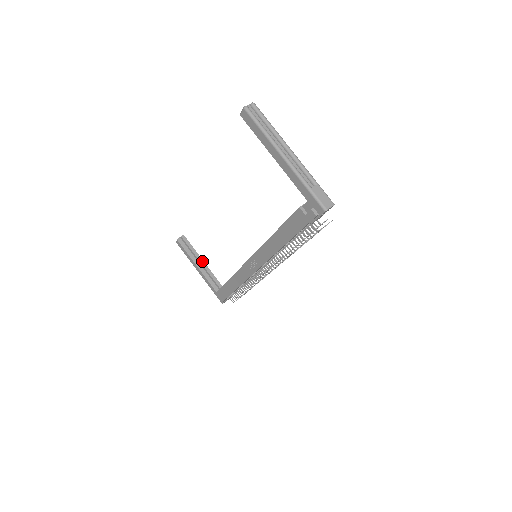
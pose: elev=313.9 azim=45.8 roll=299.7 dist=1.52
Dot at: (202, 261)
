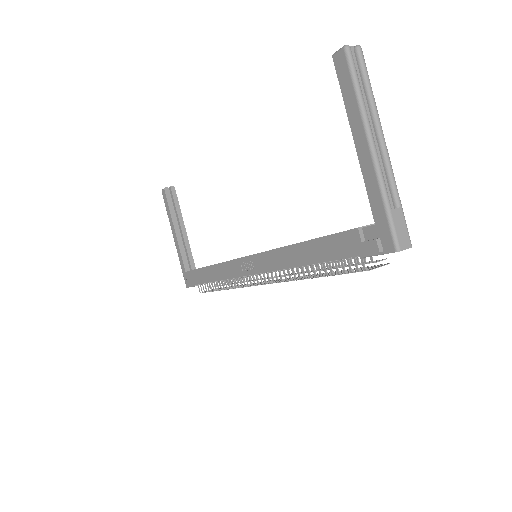
Dot at: (183, 227)
